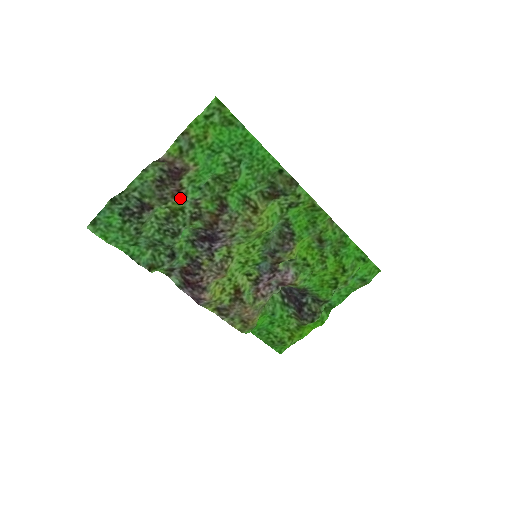
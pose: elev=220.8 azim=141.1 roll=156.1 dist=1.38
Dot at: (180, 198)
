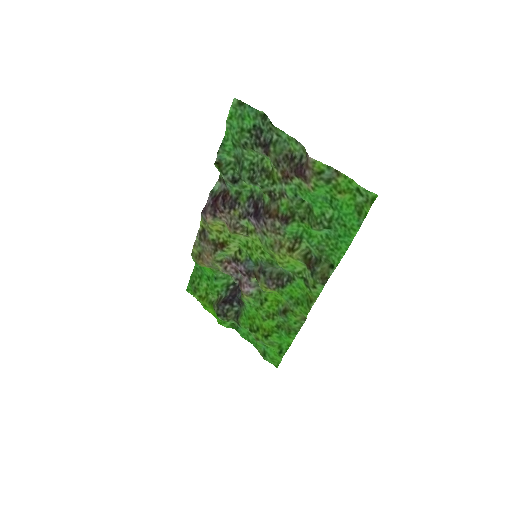
Dot at: (283, 179)
